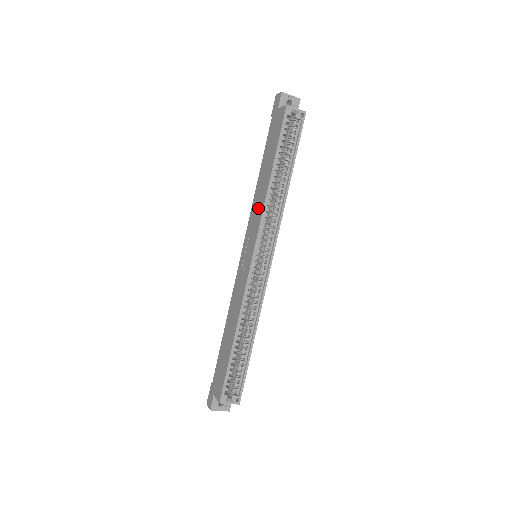
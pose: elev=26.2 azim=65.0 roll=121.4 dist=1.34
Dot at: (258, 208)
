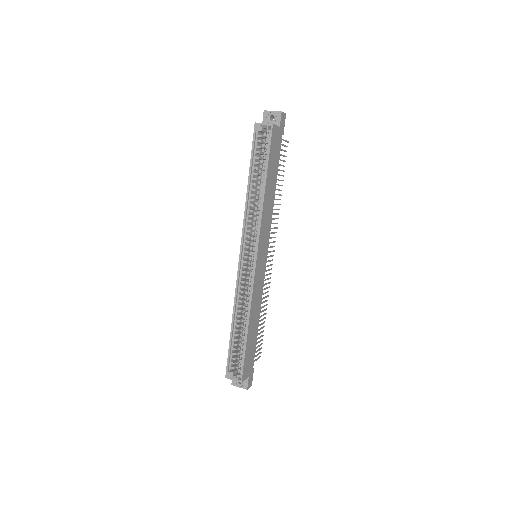
Dot at: occluded
